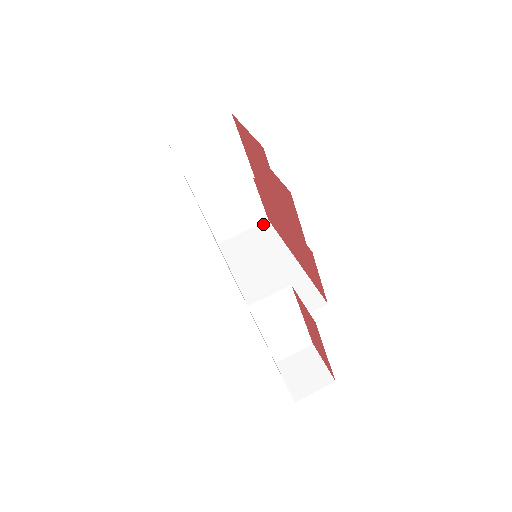
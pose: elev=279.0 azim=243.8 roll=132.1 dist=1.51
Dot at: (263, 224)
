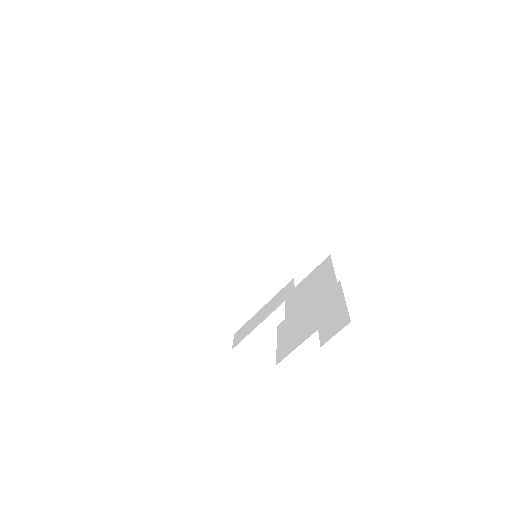
Dot at: (208, 159)
